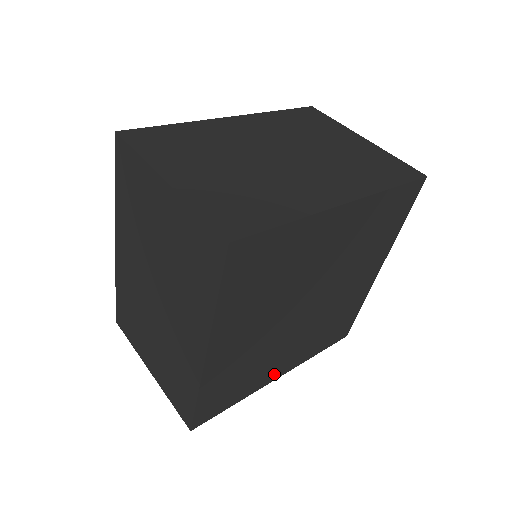
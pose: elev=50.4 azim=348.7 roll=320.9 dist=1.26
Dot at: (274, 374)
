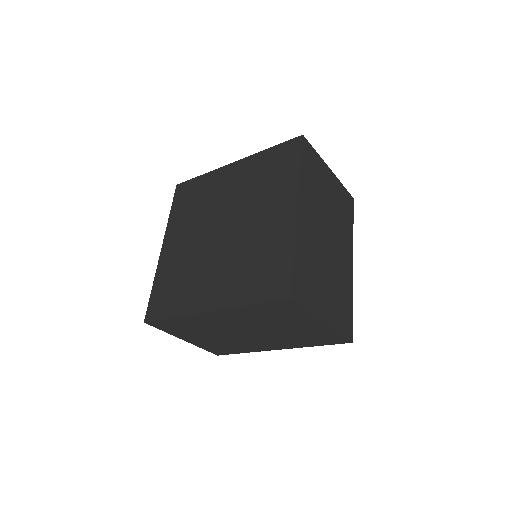
Dot at: occluded
